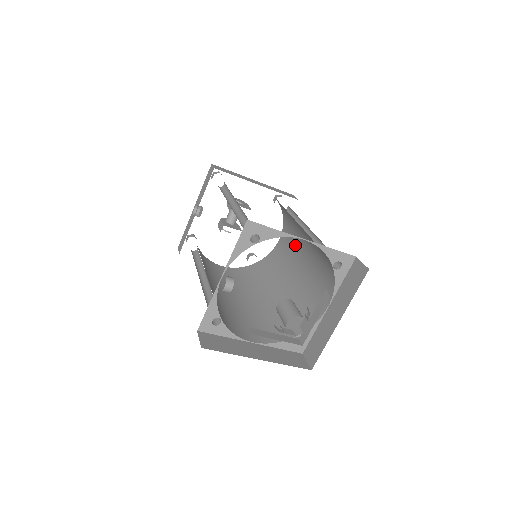
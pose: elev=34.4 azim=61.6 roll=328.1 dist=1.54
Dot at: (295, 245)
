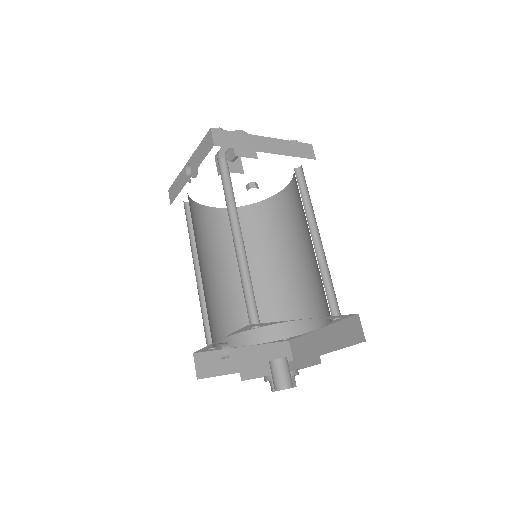
Dot at: (301, 222)
